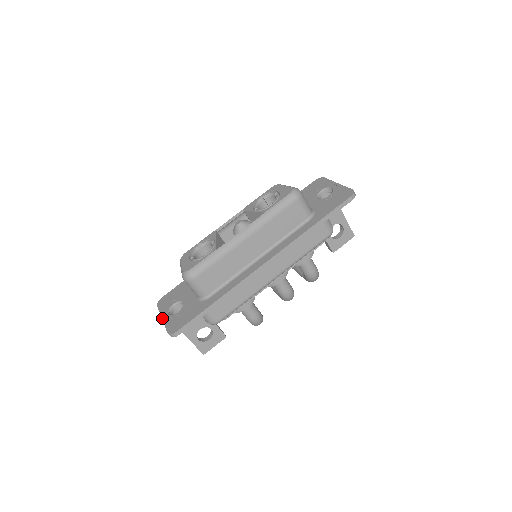
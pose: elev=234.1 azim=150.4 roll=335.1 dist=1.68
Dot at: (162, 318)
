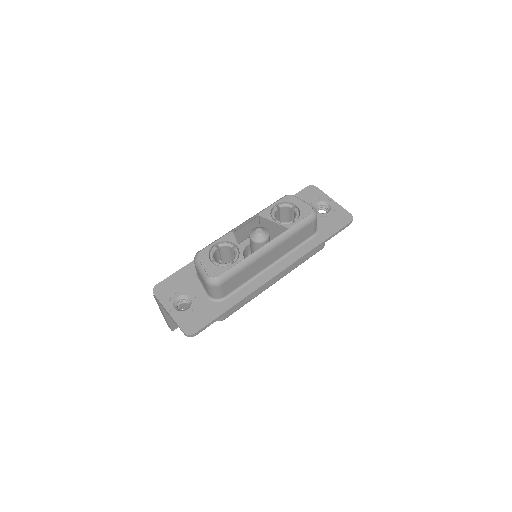
Dot at: (169, 312)
